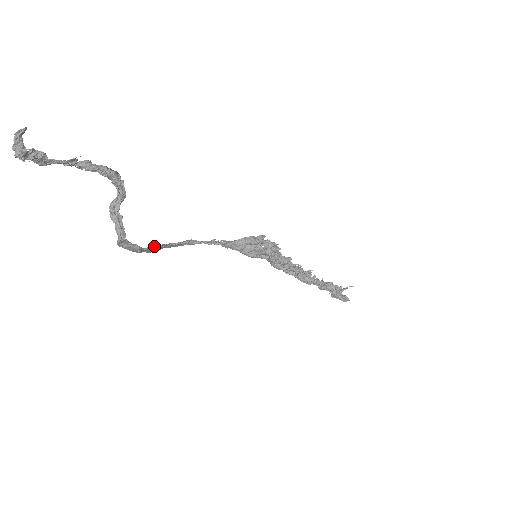
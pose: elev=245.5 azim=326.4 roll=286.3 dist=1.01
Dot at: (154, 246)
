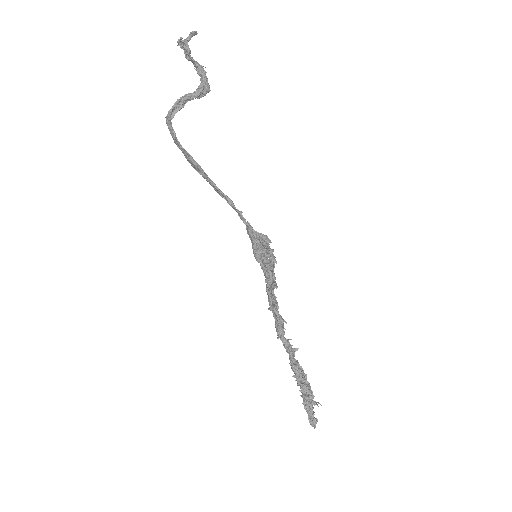
Dot at: occluded
